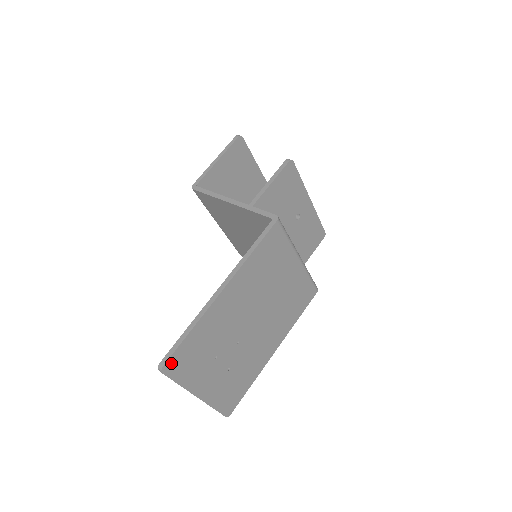
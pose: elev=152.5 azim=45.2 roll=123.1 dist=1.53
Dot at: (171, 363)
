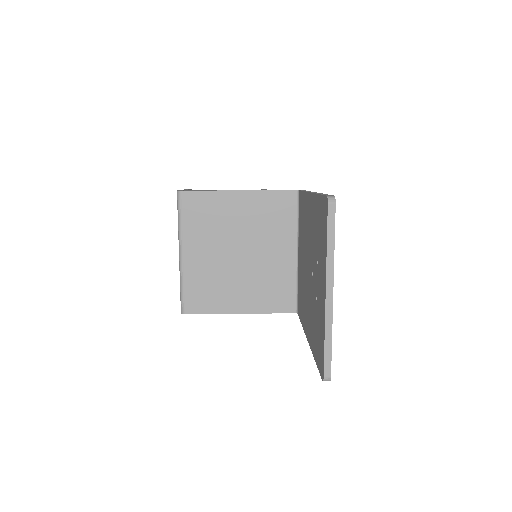
Dot at: occluded
